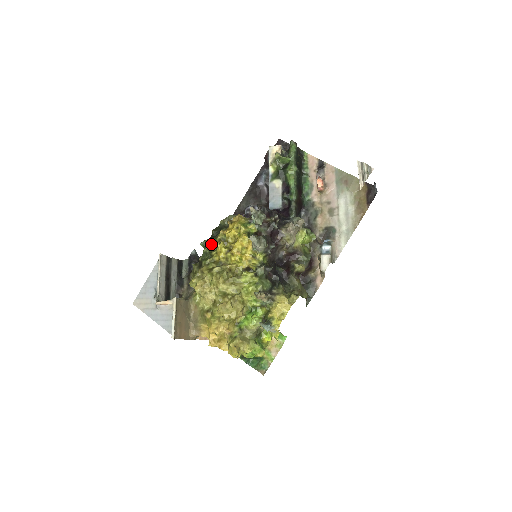
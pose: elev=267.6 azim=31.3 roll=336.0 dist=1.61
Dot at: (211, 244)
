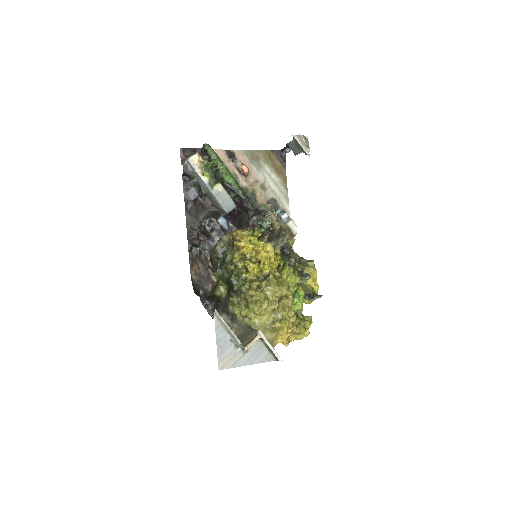
Dot at: (233, 270)
